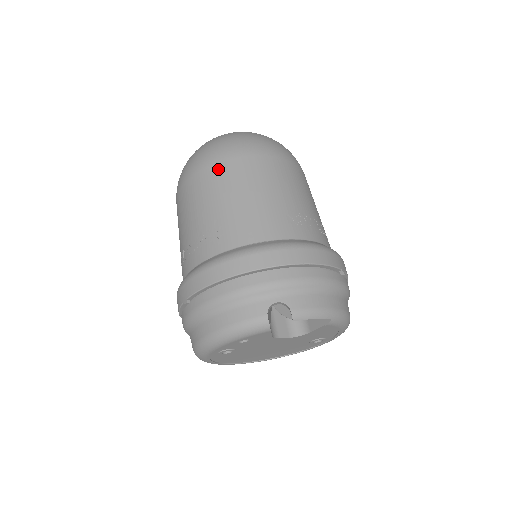
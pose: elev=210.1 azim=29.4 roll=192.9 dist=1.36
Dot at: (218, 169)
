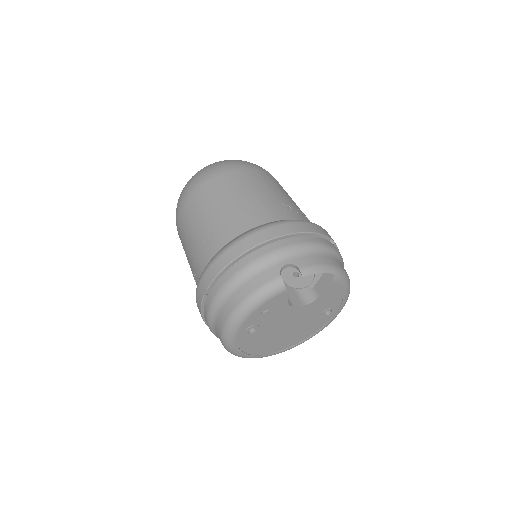
Dot at: (210, 186)
